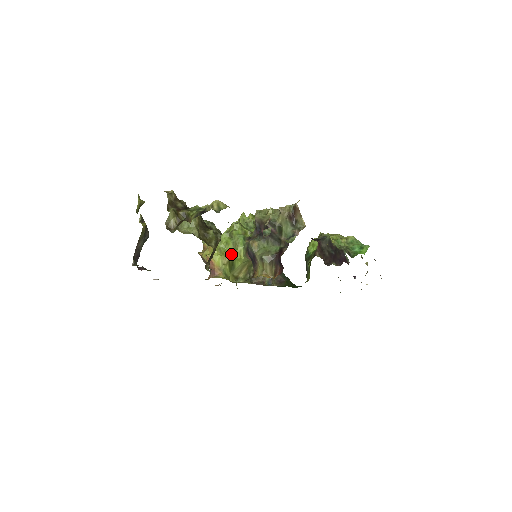
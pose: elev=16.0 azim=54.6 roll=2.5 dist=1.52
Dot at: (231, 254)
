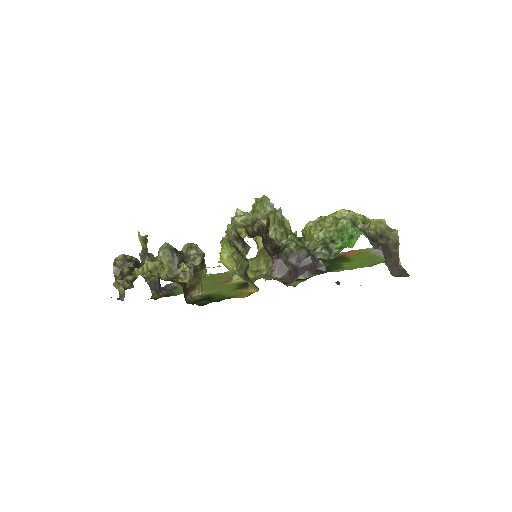
Dot at: occluded
